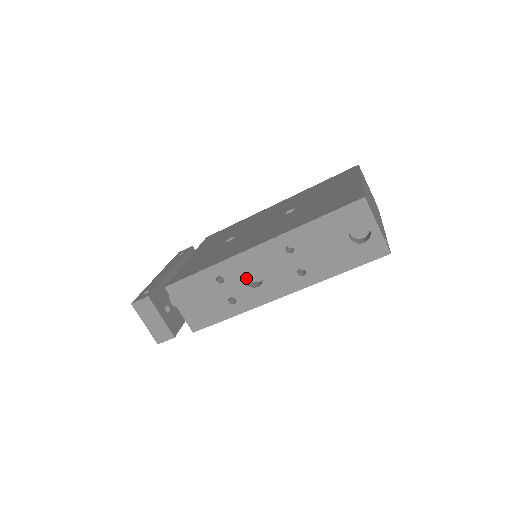
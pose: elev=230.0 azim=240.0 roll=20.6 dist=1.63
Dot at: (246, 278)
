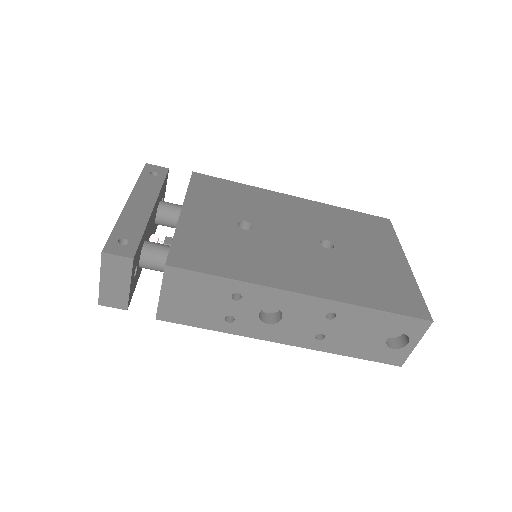
Dot at: occluded
